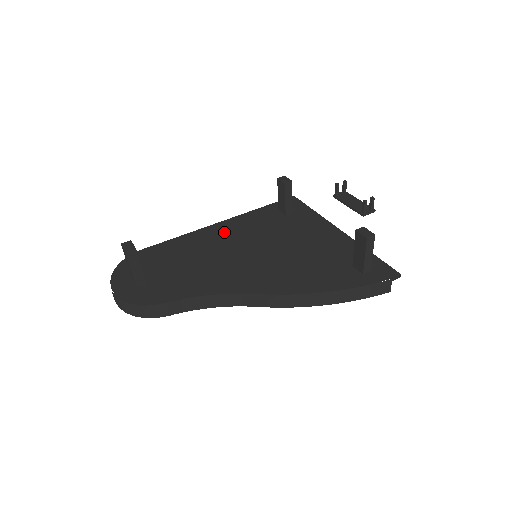
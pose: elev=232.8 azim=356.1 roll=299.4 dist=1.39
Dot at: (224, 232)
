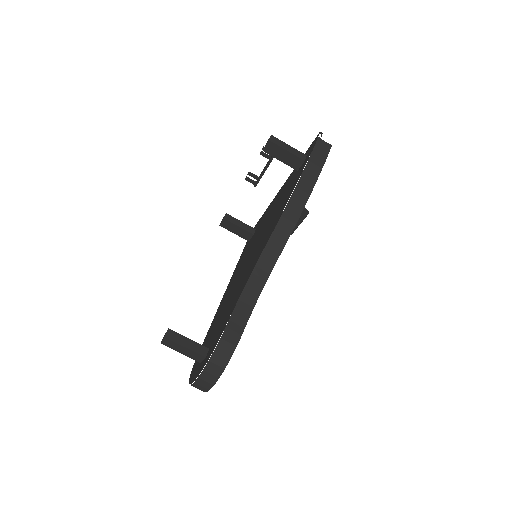
Dot at: (231, 284)
